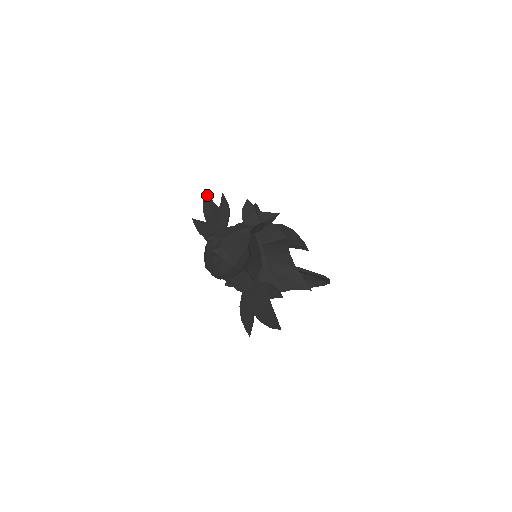
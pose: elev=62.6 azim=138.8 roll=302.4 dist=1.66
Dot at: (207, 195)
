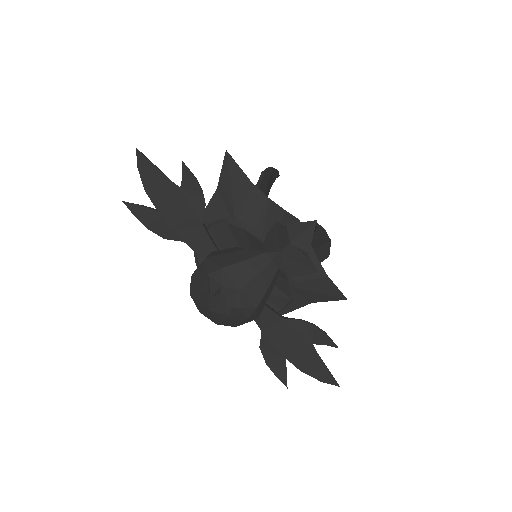
Dot at: (146, 160)
